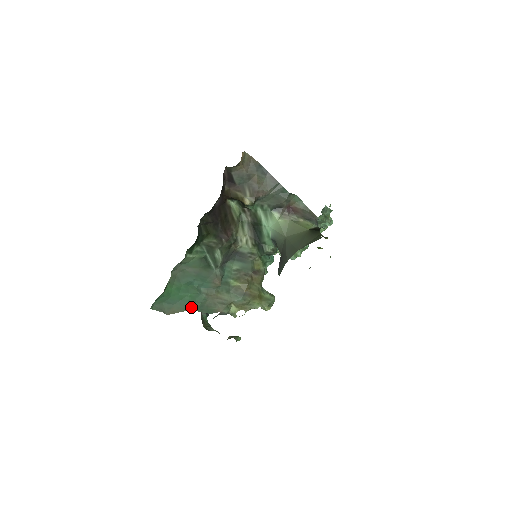
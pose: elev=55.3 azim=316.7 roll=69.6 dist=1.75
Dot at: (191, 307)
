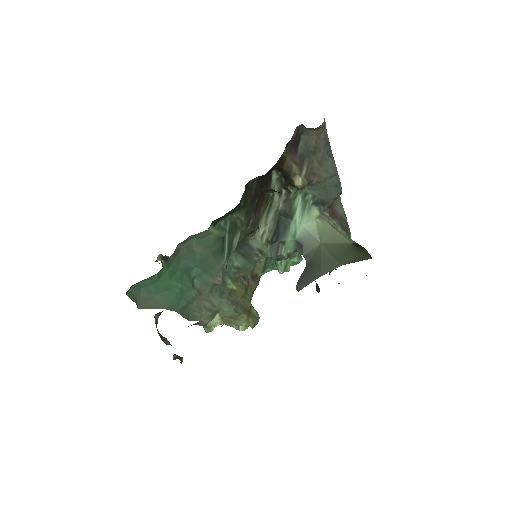
Dot at: (174, 305)
